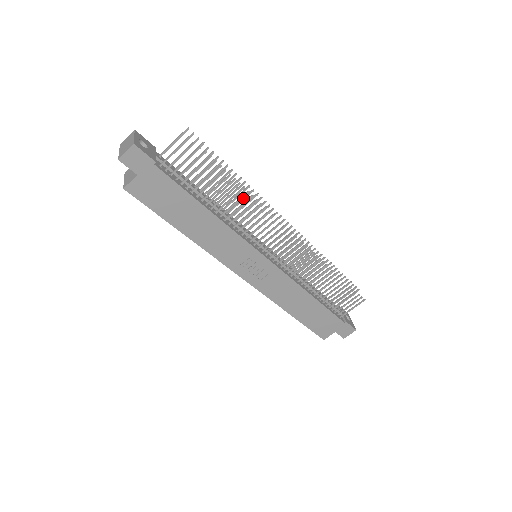
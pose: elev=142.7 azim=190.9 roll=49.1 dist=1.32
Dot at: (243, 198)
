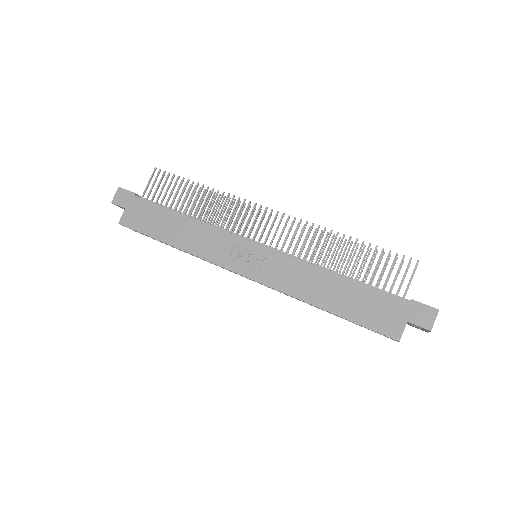
Dot at: (224, 209)
